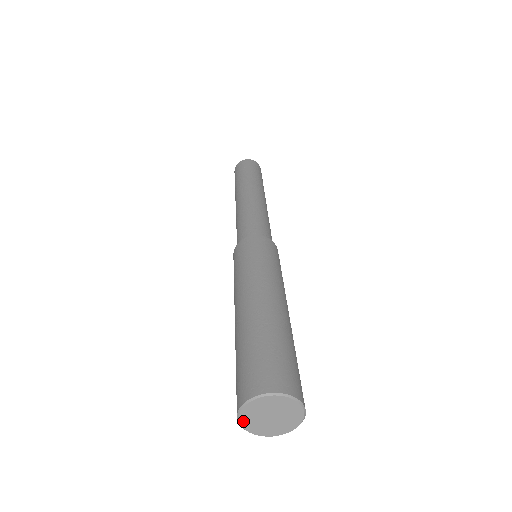
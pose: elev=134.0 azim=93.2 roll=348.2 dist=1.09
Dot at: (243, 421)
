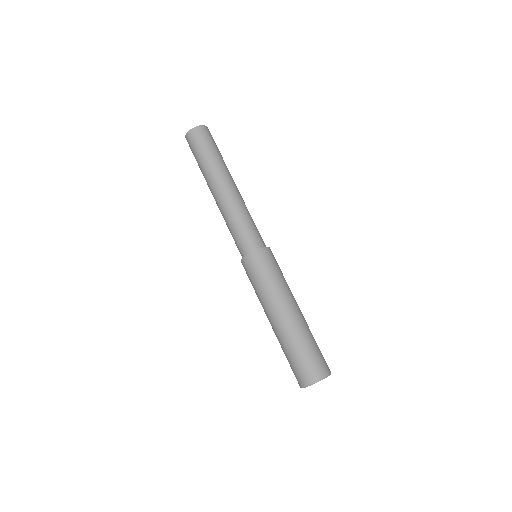
Dot at: occluded
